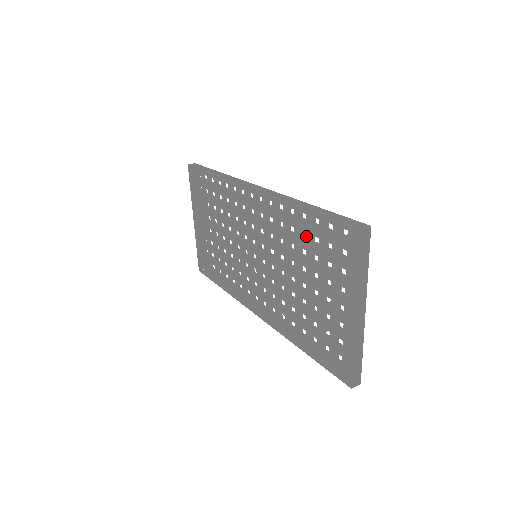
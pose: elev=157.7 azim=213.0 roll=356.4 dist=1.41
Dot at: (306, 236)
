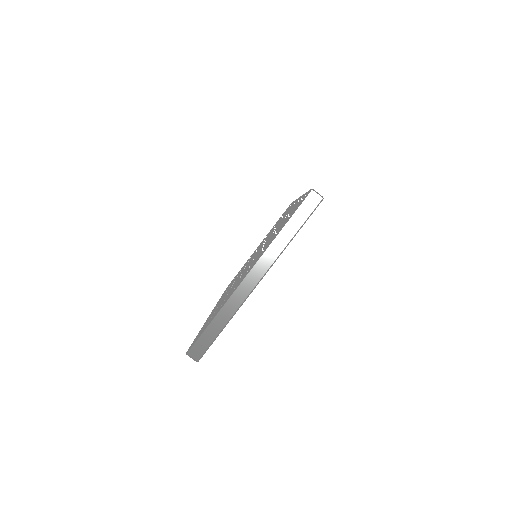
Dot at: occluded
